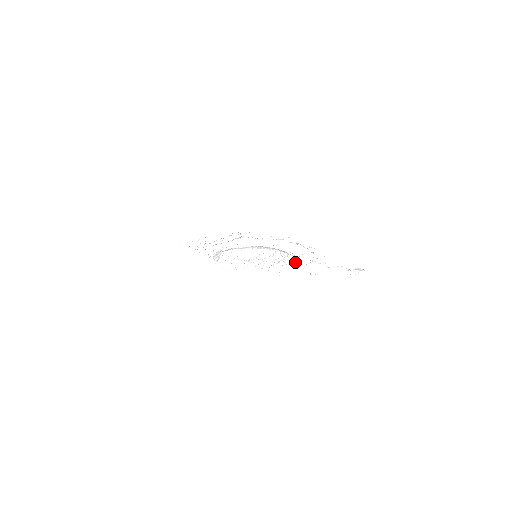
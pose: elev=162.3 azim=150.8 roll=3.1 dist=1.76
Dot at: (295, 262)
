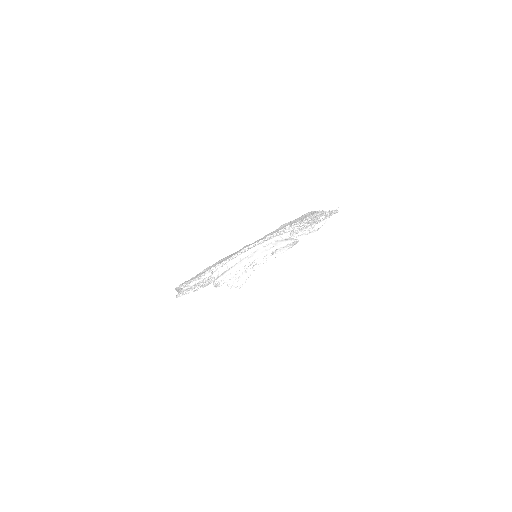
Dot at: (284, 246)
